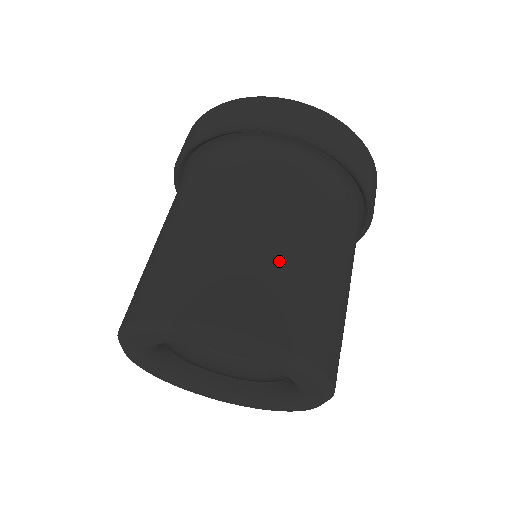
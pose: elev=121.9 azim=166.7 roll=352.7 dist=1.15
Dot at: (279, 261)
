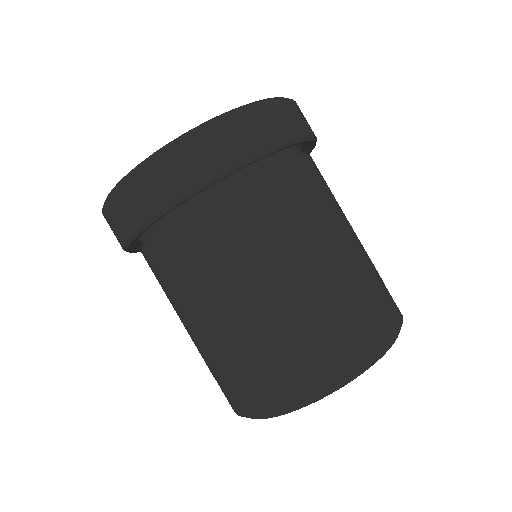
Dot at: (360, 270)
